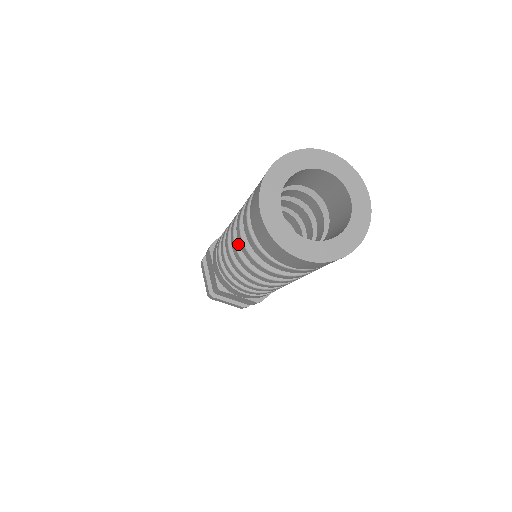
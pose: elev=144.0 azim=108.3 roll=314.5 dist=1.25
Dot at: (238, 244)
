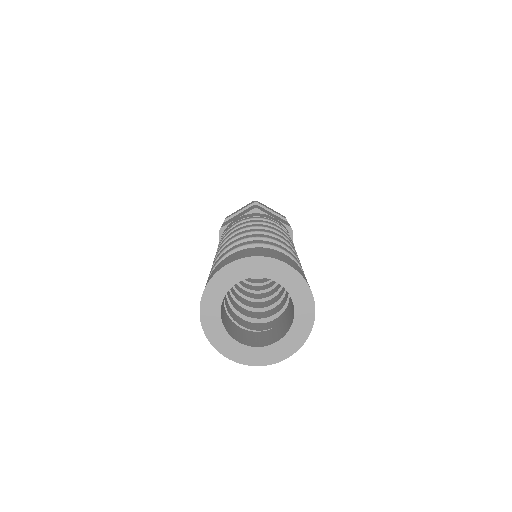
Dot at: occluded
